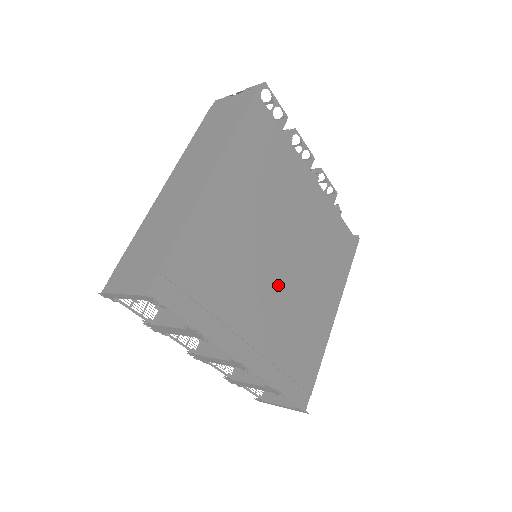
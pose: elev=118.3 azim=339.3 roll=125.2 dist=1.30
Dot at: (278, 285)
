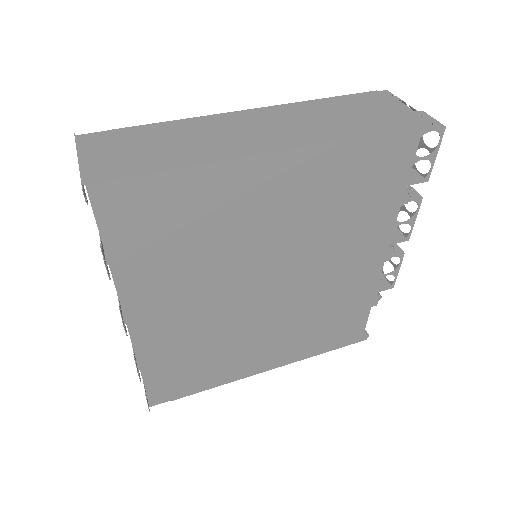
Dot at: (238, 301)
